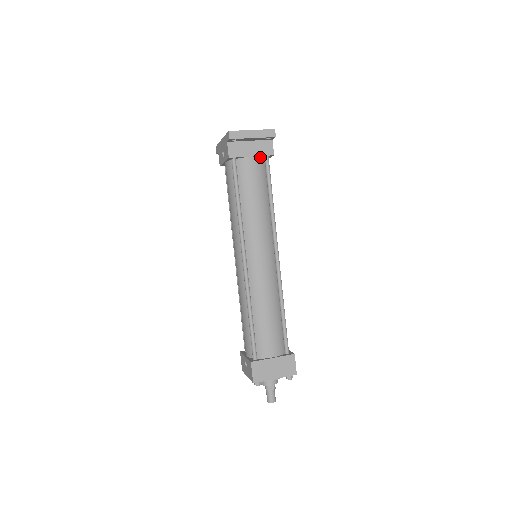
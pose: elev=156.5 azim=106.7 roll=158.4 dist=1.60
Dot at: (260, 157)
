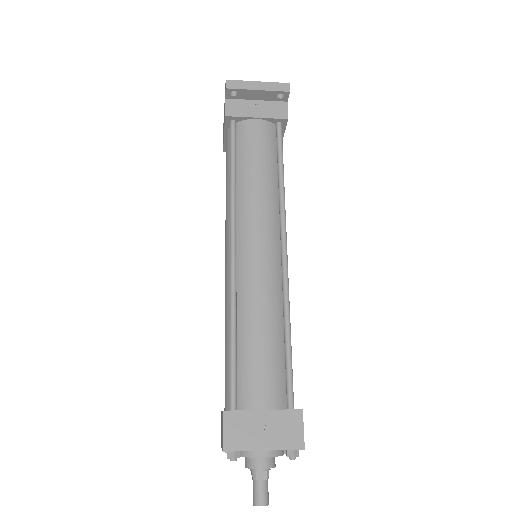
Dot at: (269, 122)
